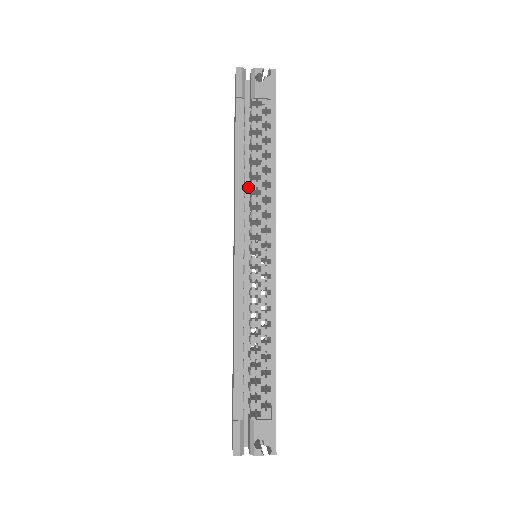
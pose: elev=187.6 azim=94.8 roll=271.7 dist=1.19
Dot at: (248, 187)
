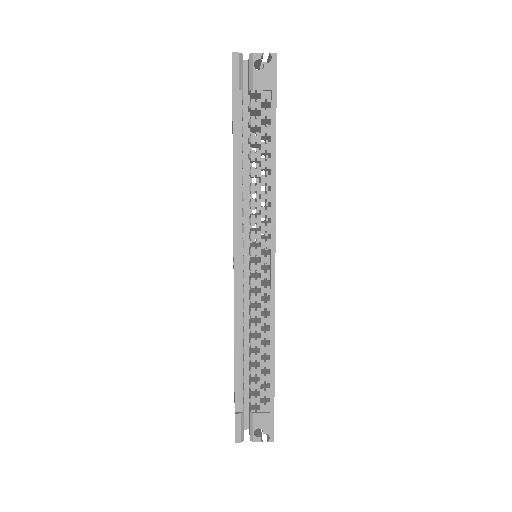
Dot at: (247, 185)
